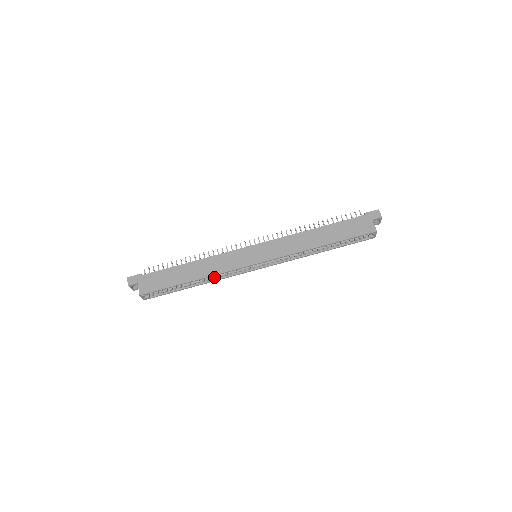
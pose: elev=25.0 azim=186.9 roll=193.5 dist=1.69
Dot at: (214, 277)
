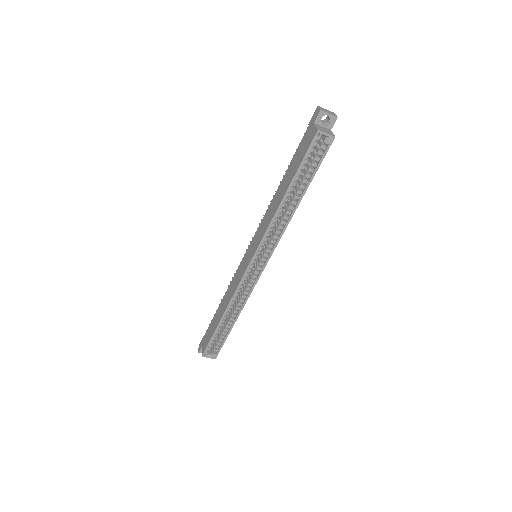
Dot at: (242, 302)
